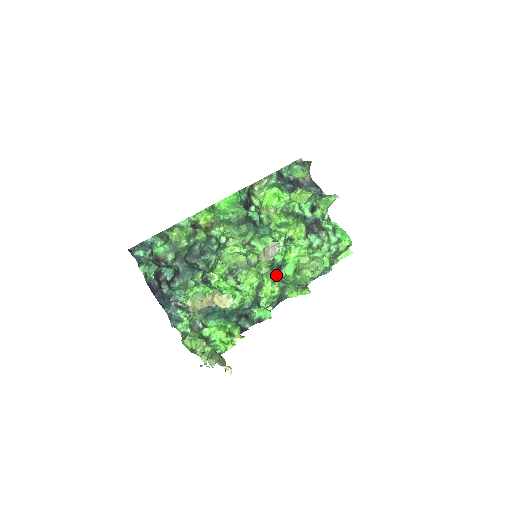
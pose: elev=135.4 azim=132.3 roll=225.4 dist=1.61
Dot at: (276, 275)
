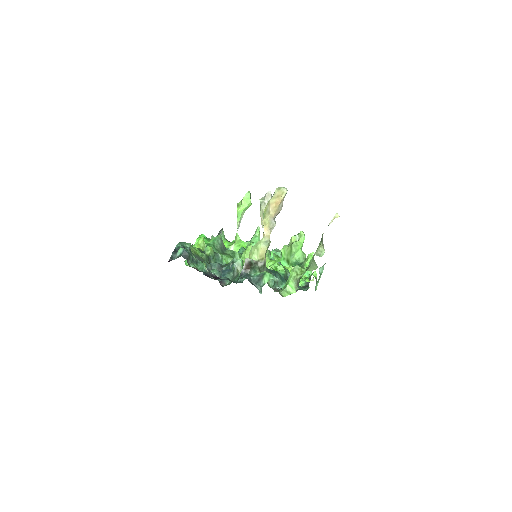
Dot at: occluded
